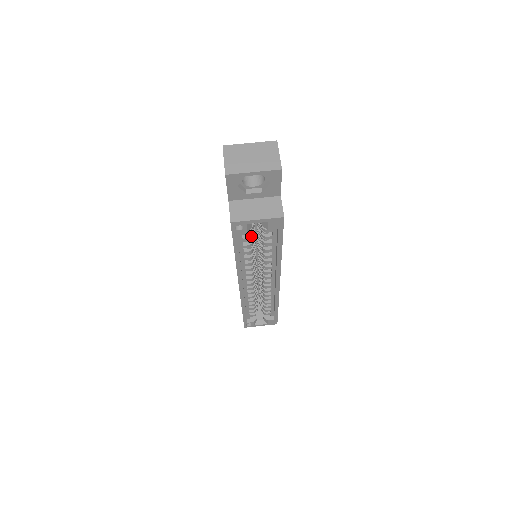
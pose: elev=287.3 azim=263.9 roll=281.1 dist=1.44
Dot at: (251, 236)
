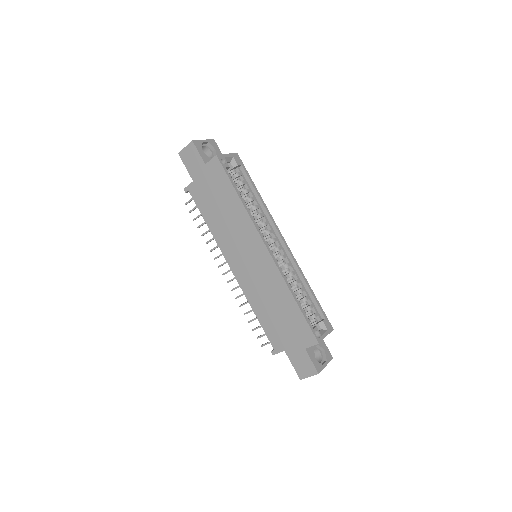
Dot at: (235, 183)
